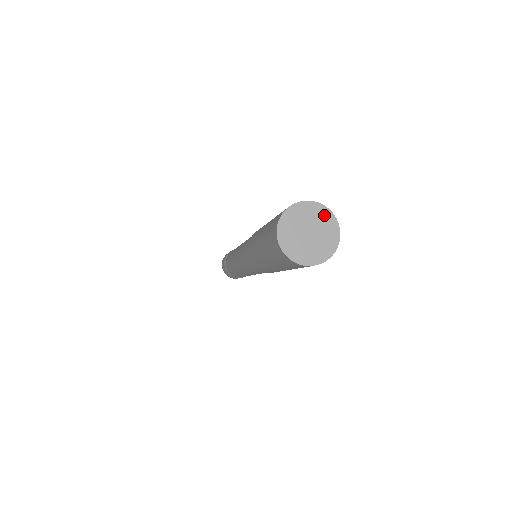
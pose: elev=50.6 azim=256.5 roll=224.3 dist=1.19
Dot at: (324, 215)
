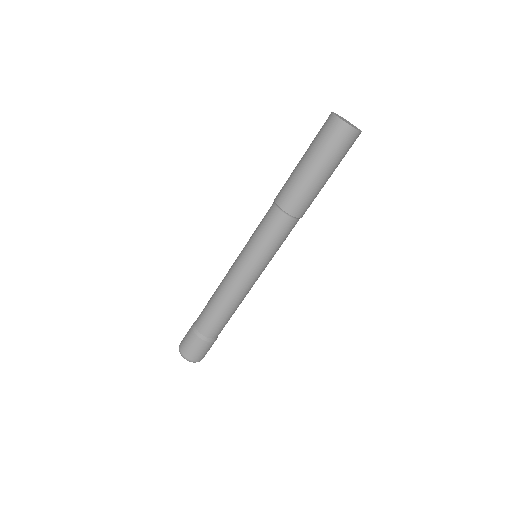
Dot at: (350, 123)
